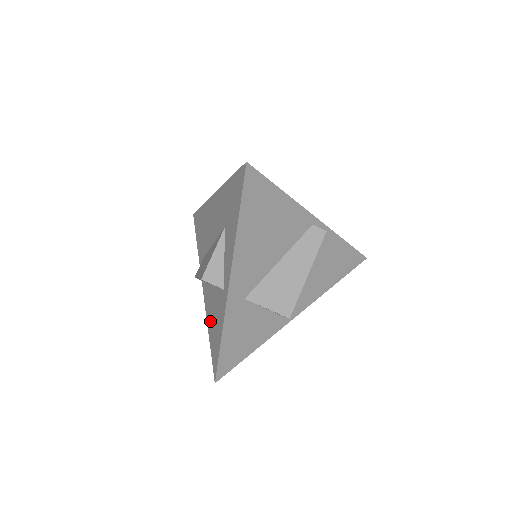
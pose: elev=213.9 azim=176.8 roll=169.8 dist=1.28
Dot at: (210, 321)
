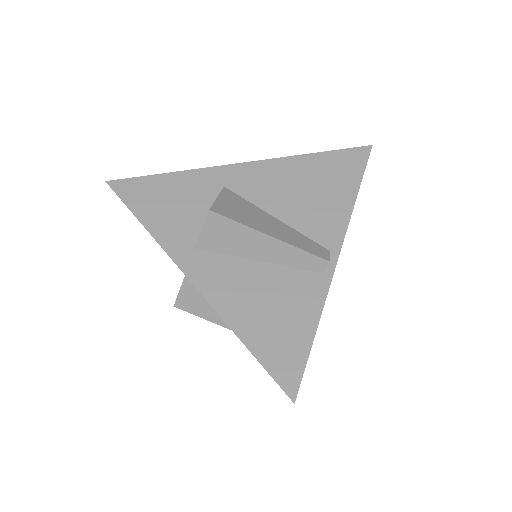
Dot at: occluded
